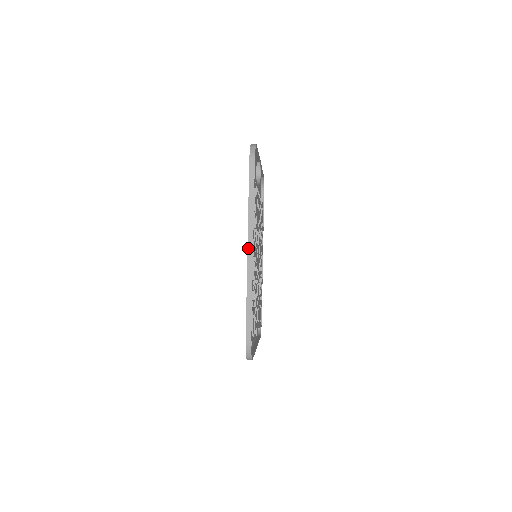
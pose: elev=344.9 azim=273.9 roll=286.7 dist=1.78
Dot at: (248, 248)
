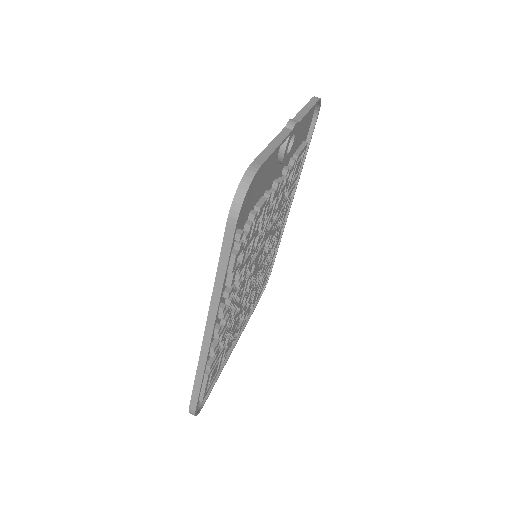
Dot at: (206, 329)
